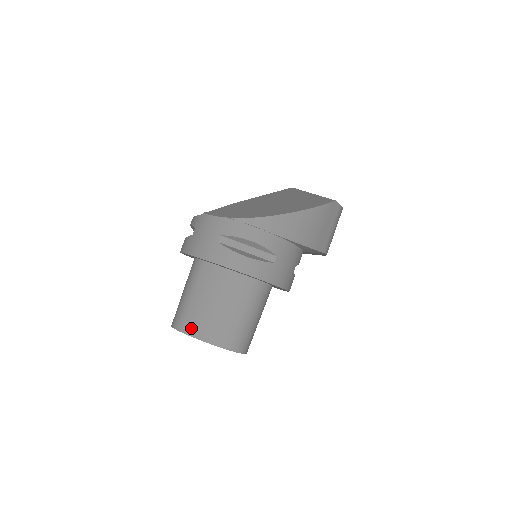
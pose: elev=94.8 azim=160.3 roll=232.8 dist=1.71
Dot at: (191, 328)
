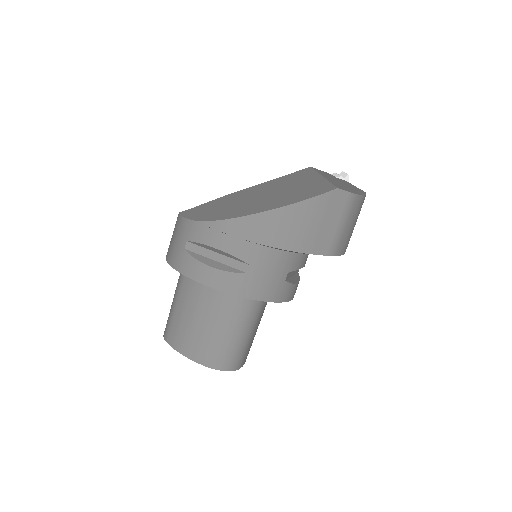
Dot at: (173, 339)
